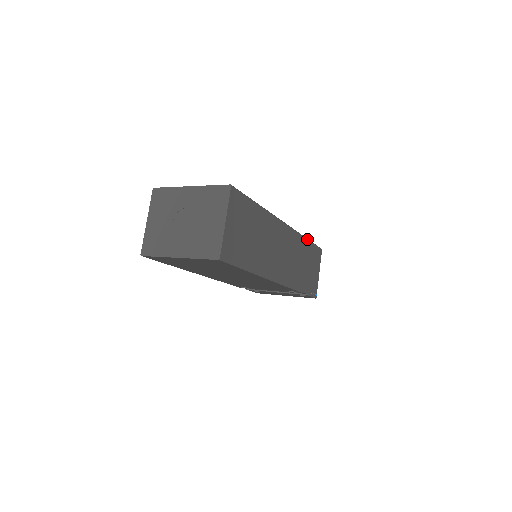
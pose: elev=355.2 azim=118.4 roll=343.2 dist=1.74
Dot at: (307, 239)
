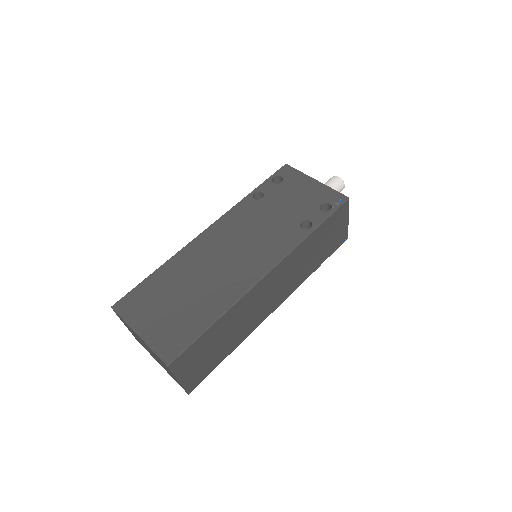
Dot at: (314, 231)
